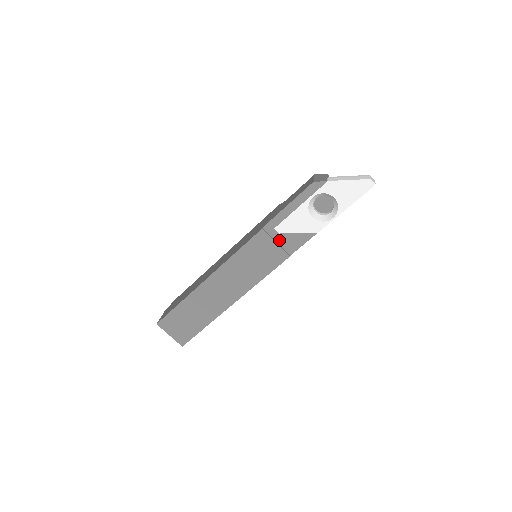
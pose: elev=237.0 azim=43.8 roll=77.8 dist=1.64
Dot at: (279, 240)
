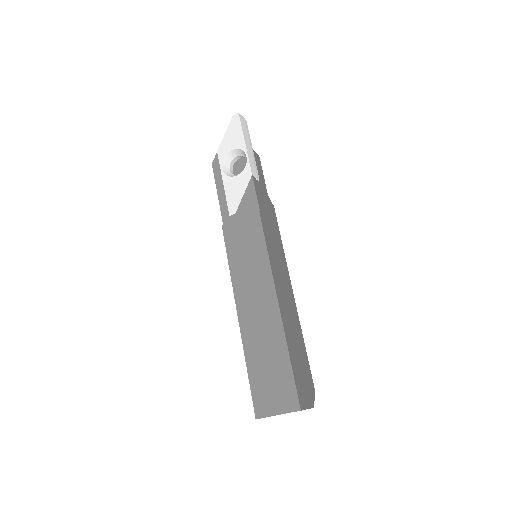
Dot at: (241, 216)
